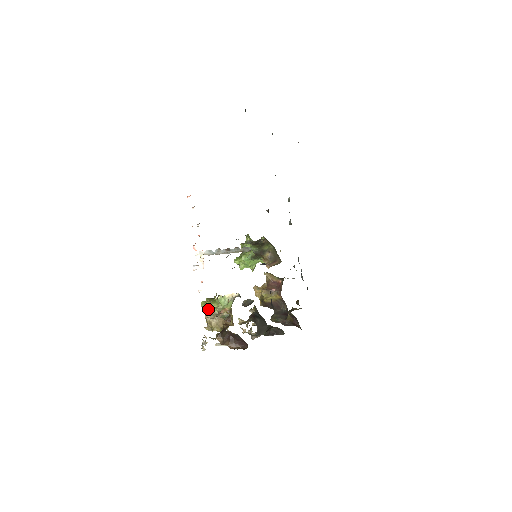
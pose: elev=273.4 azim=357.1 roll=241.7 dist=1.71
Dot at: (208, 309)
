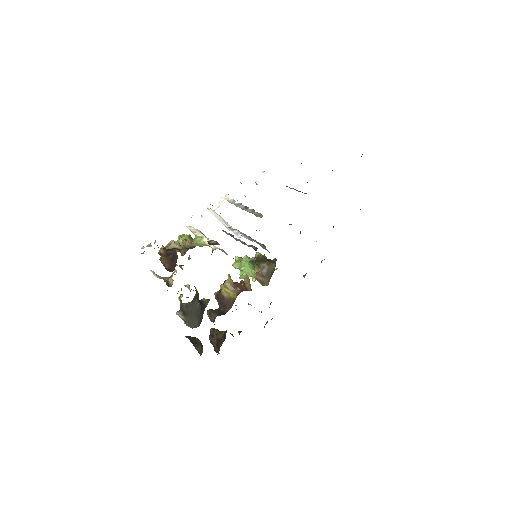
Dot at: (181, 238)
